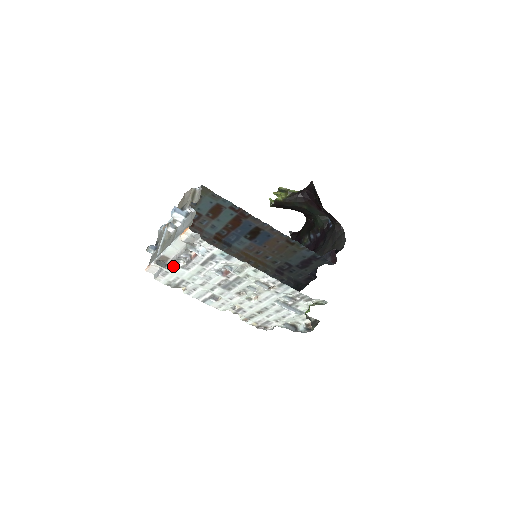
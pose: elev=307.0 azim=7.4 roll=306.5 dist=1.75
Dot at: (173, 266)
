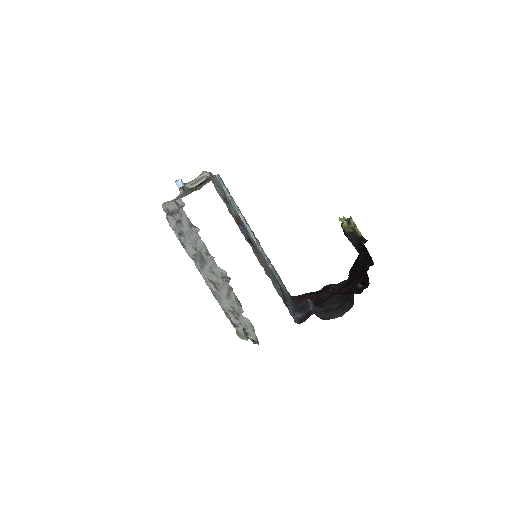
Dot at: occluded
